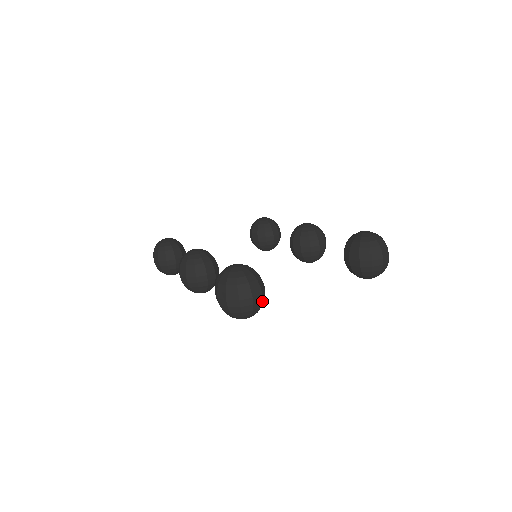
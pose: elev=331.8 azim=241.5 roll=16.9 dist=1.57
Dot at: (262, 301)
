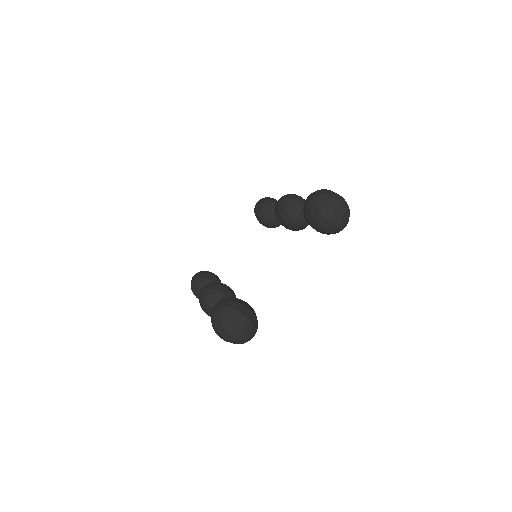
Dot at: (252, 321)
